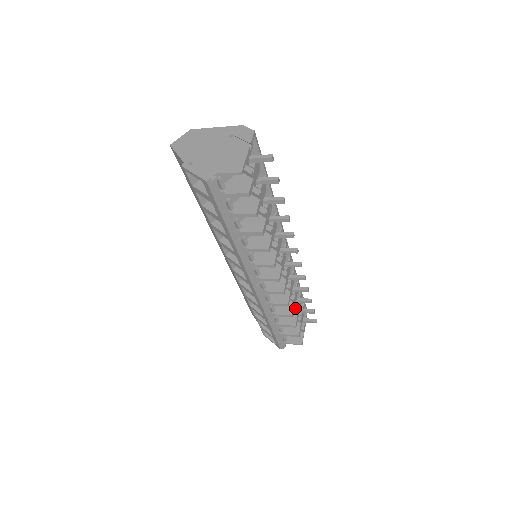
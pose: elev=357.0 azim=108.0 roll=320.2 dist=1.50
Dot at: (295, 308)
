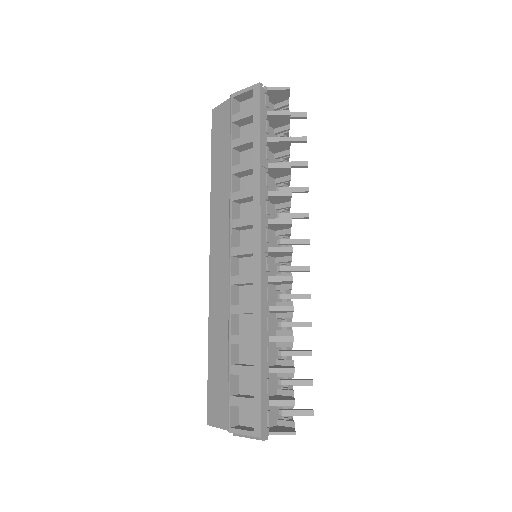
Dot at: occluded
